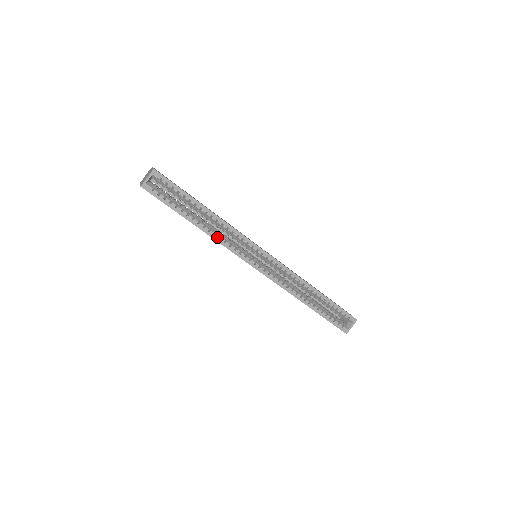
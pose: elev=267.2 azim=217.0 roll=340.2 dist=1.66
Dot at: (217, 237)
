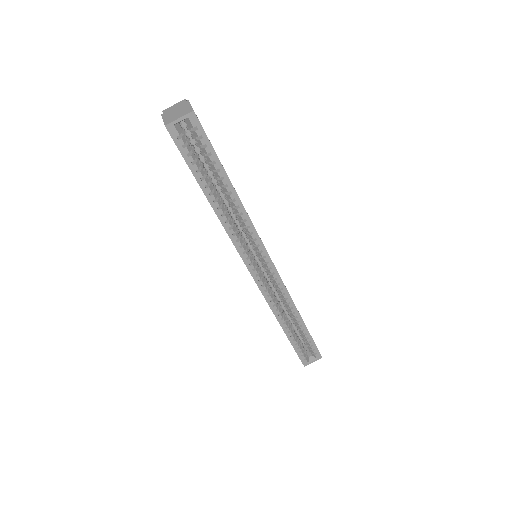
Dot at: (228, 225)
